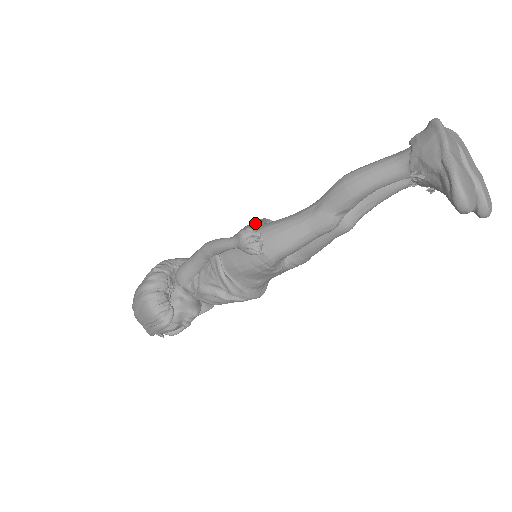
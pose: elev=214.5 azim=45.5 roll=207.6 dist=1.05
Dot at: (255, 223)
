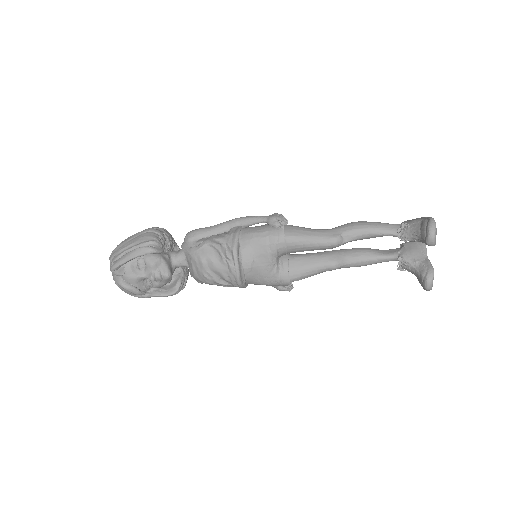
Dot at: occluded
